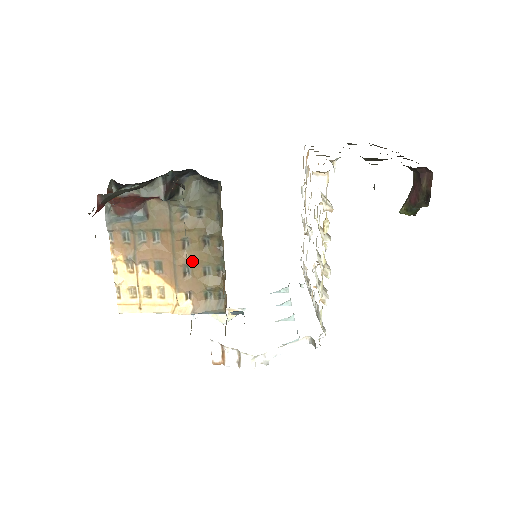
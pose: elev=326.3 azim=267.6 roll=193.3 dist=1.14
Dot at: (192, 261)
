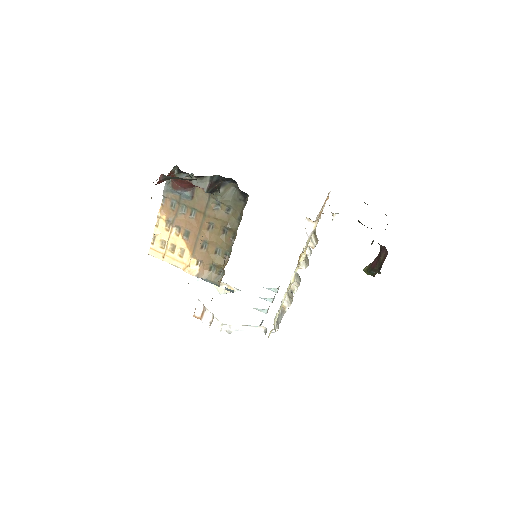
Dot at: (210, 240)
